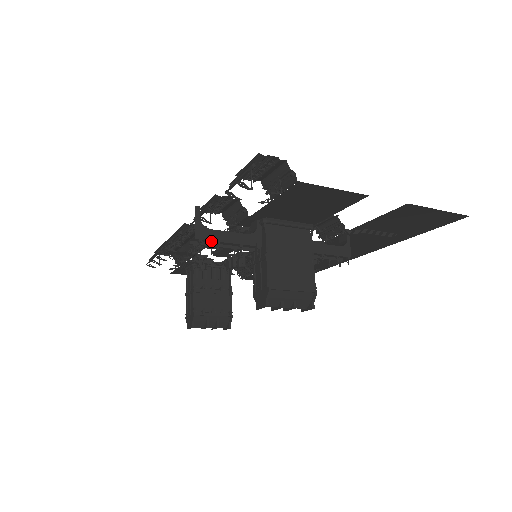
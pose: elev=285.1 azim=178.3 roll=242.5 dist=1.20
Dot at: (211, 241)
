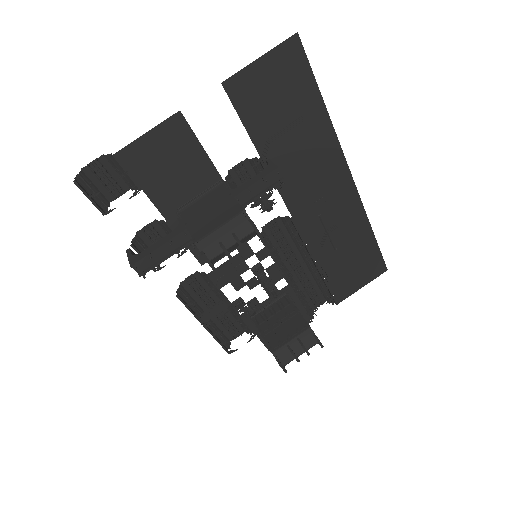
Dot at: (144, 258)
